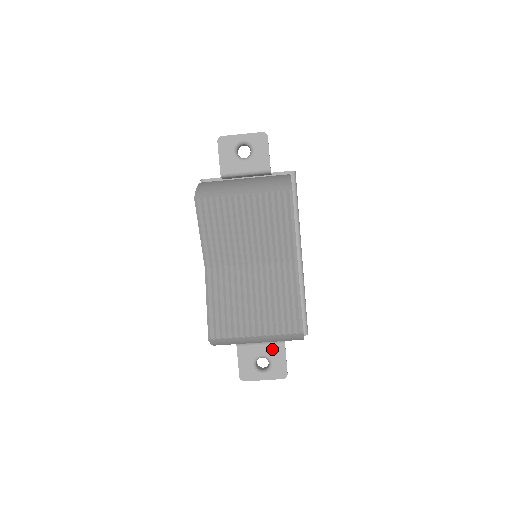
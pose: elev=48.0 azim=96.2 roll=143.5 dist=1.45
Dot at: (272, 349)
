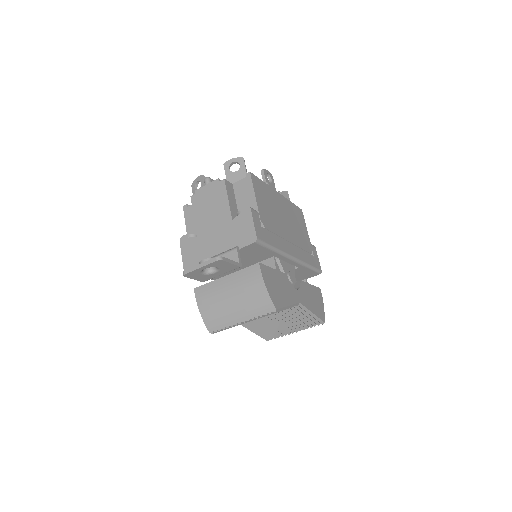
Dot at: occluded
